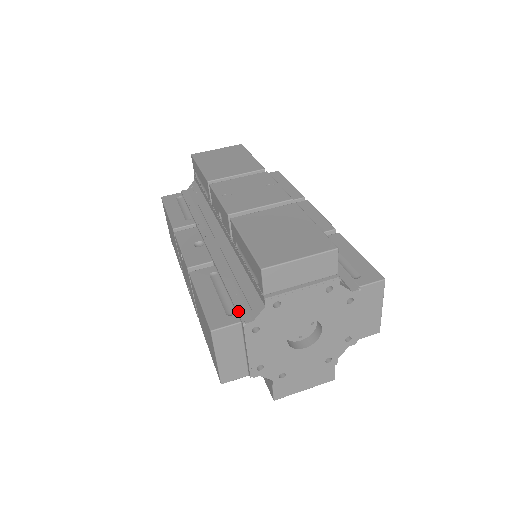
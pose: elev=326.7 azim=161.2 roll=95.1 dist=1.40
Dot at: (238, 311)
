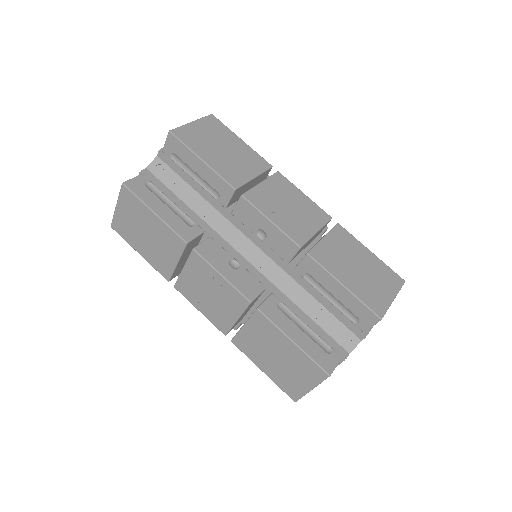
Dot at: (332, 346)
